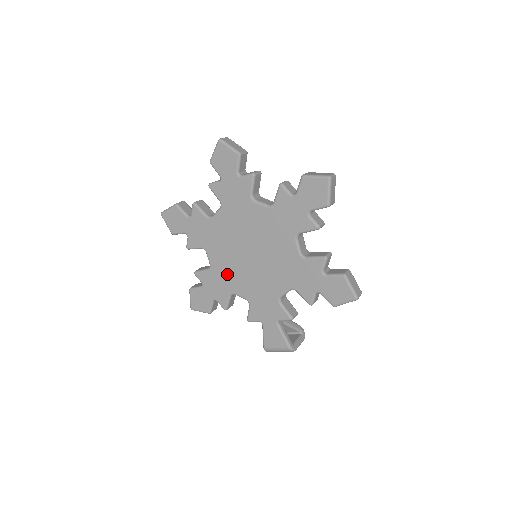
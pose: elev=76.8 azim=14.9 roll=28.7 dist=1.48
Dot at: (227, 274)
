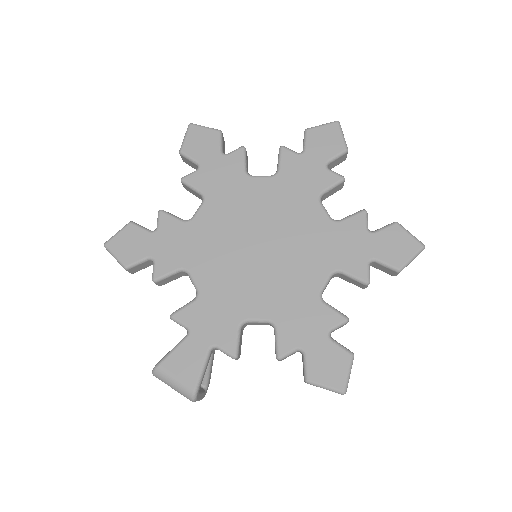
Dot at: (204, 244)
